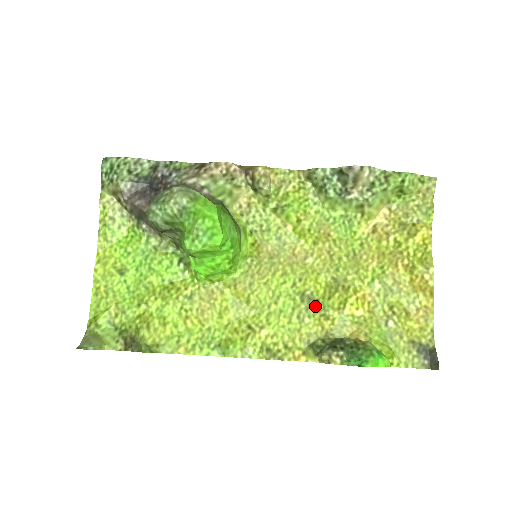
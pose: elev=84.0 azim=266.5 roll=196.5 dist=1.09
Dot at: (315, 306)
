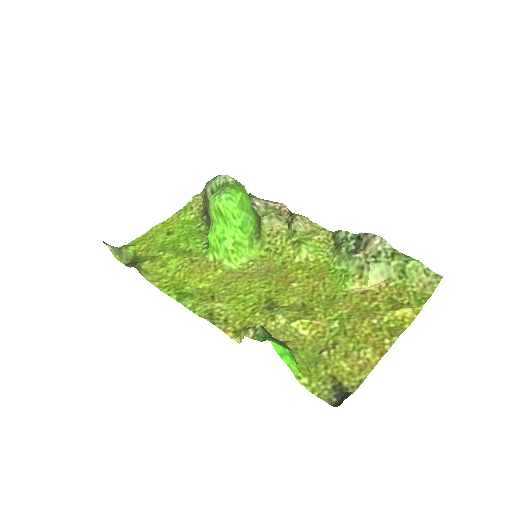
Dot at: (272, 308)
